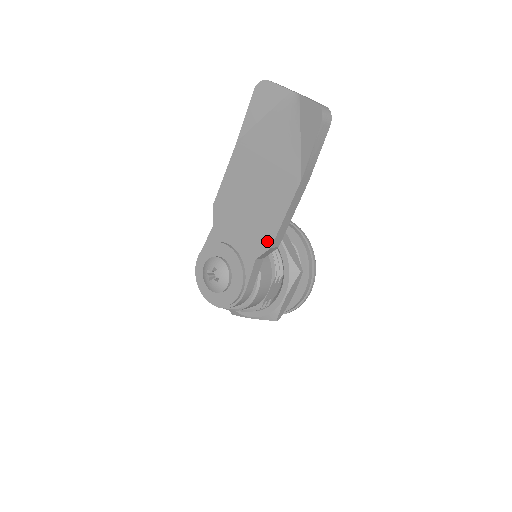
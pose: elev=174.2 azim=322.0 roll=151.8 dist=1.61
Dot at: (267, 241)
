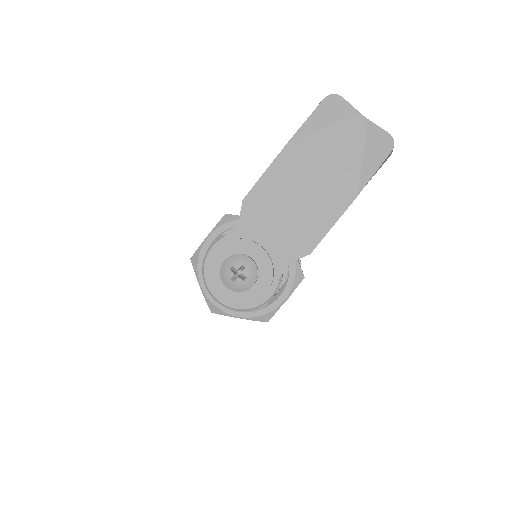
Dot at: (307, 247)
